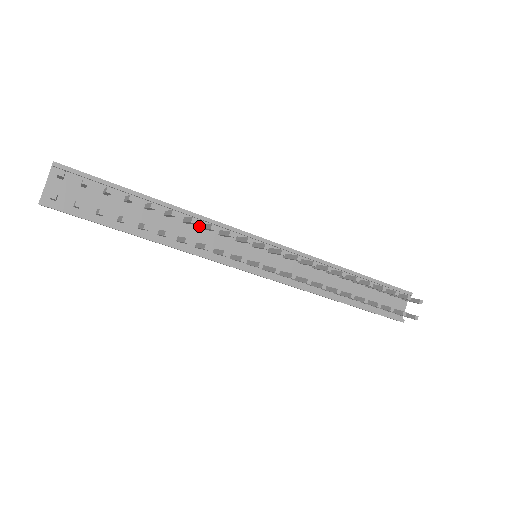
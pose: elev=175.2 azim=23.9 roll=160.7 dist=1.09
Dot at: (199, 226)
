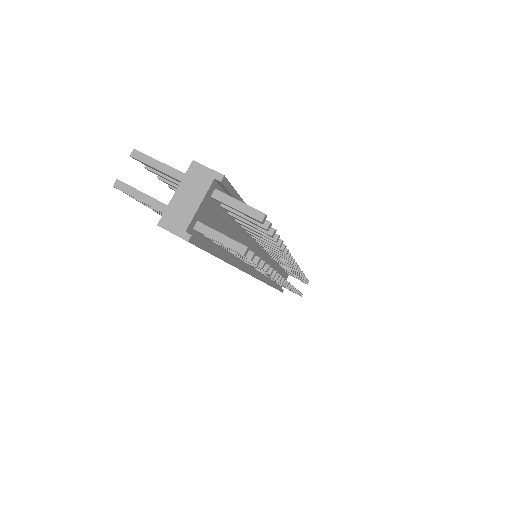
Dot at: occluded
